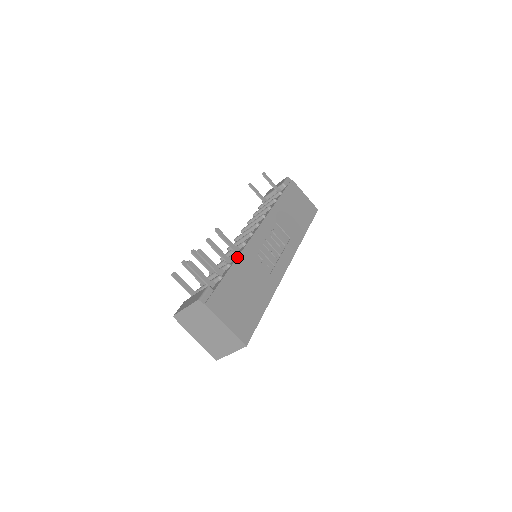
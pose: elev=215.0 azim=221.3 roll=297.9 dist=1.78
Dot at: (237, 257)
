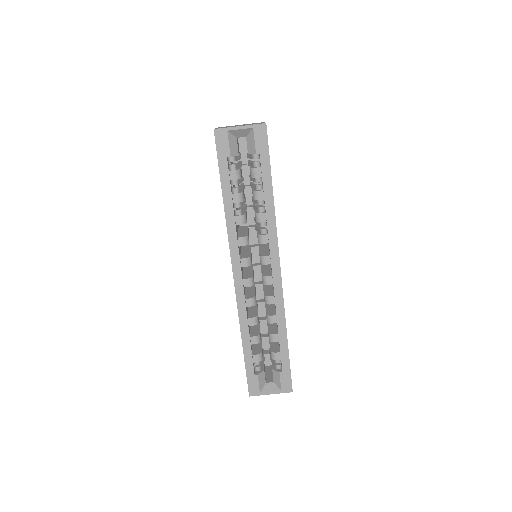
Dot at: occluded
